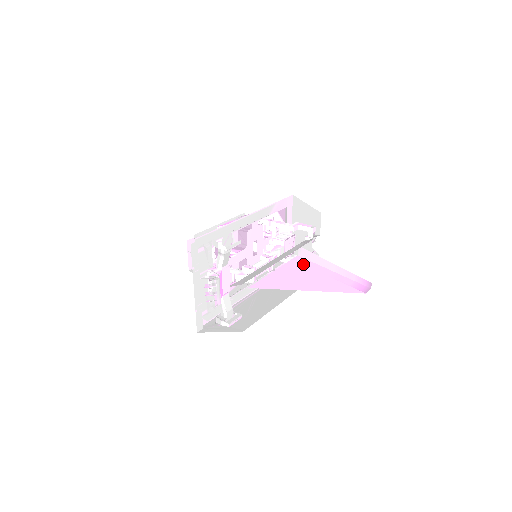
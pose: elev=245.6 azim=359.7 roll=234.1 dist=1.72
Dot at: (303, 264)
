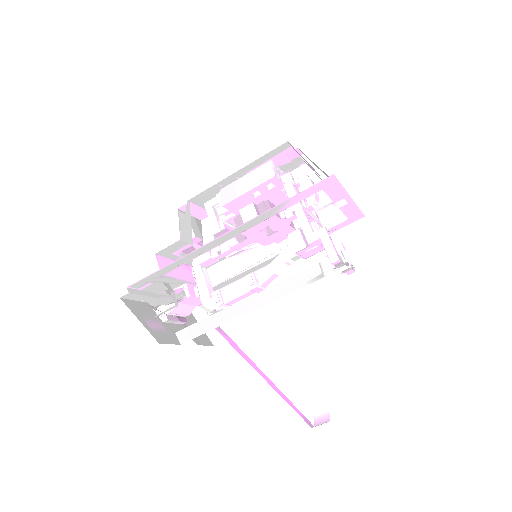
Dot at: (304, 301)
